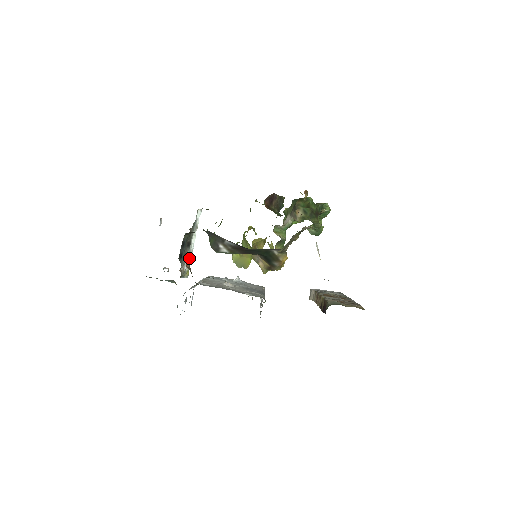
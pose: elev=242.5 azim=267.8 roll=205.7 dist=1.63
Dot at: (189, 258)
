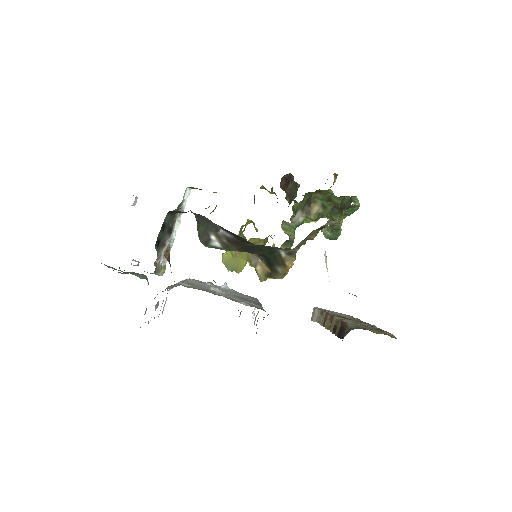
Dot at: occluded
